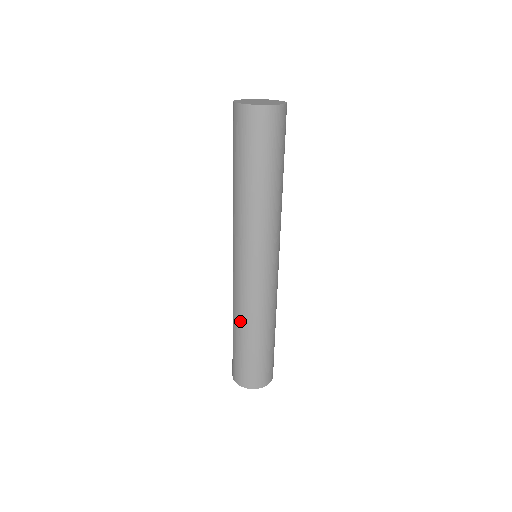
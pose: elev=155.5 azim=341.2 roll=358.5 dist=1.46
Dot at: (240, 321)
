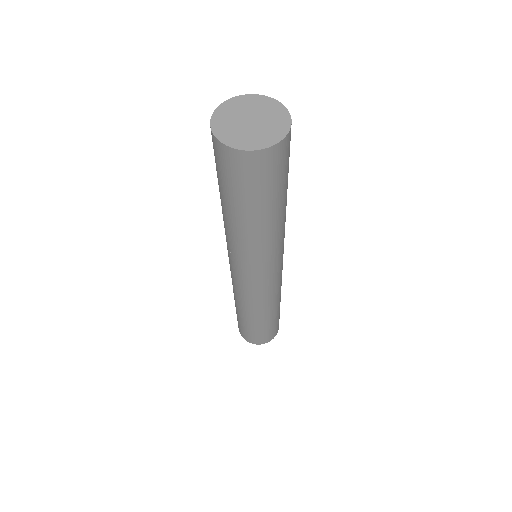
Dot at: (239, 306)
